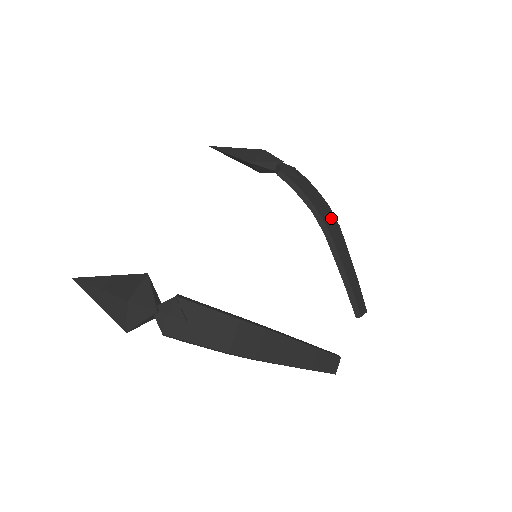
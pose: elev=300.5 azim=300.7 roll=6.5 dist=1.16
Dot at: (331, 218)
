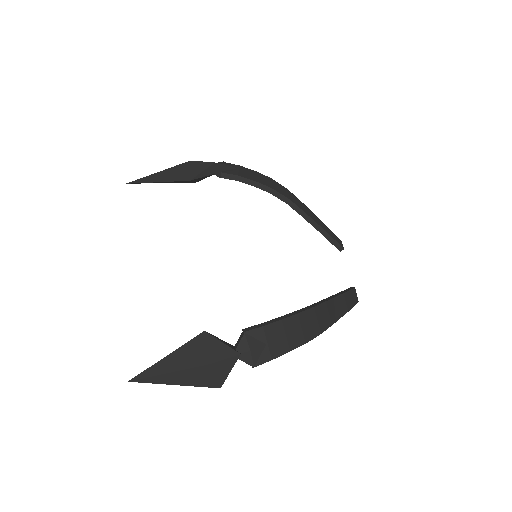
Dot at: (281, 188)
